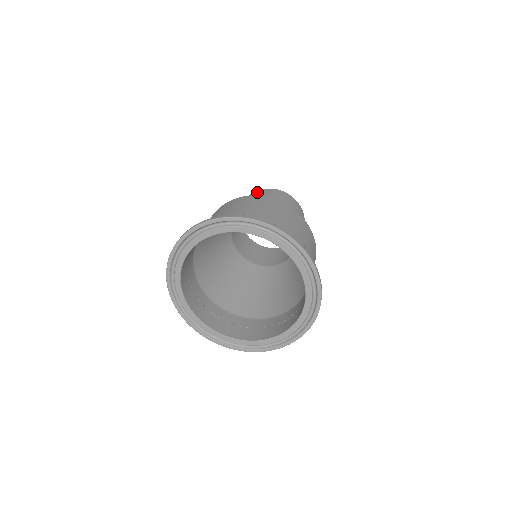
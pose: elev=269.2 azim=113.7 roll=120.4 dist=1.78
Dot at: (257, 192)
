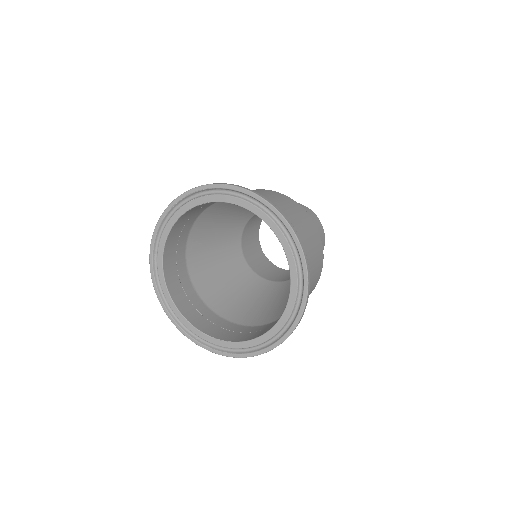
Dot at: (310, 211)
